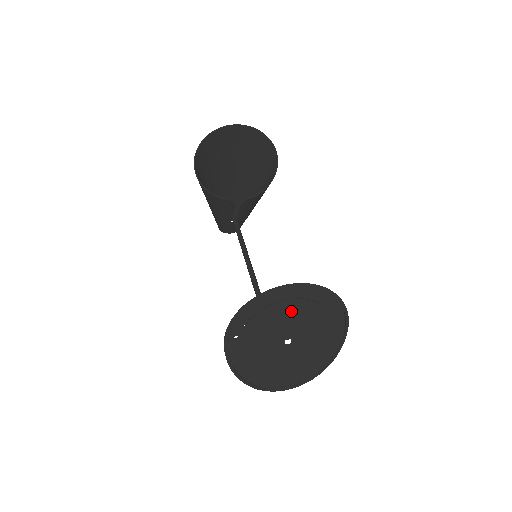
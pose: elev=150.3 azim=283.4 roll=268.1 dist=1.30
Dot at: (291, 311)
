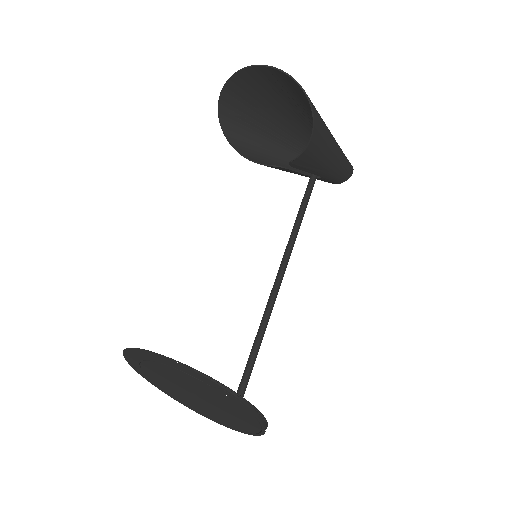
Dot at: (168, 371)
